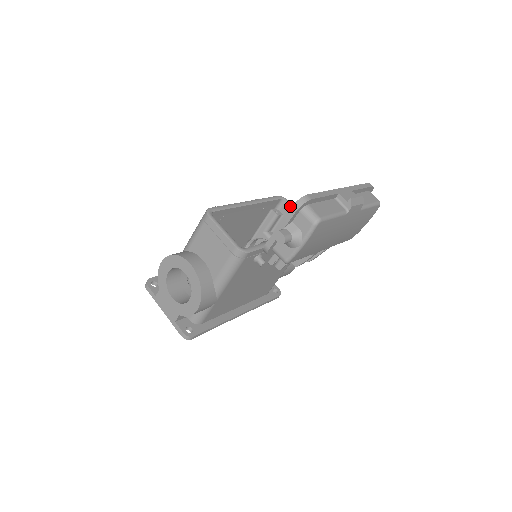
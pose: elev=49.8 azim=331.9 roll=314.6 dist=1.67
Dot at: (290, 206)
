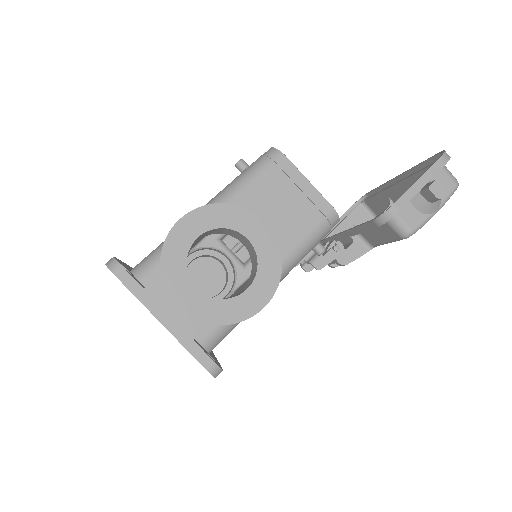
Dot at: occluded
